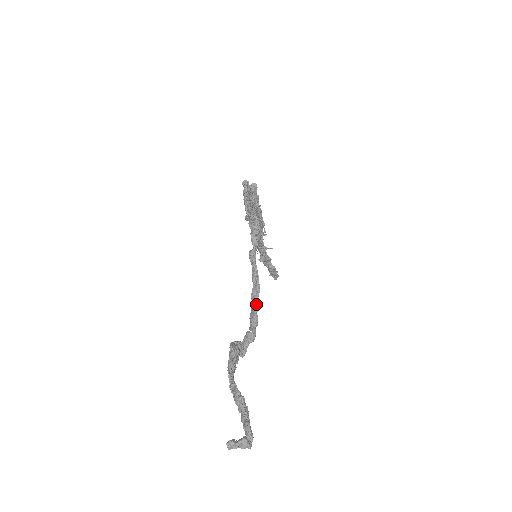
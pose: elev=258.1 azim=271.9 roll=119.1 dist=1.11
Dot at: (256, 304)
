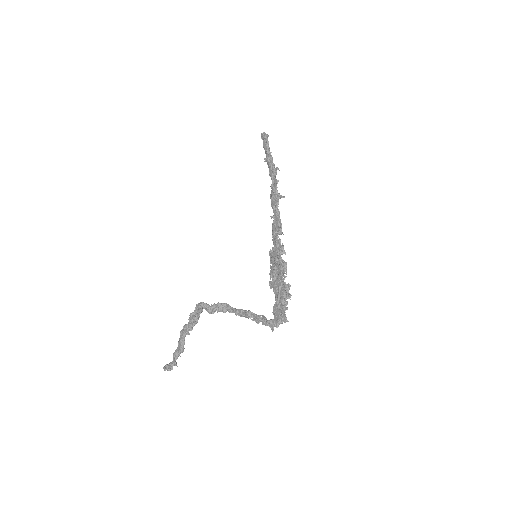
Dot at: occluded
